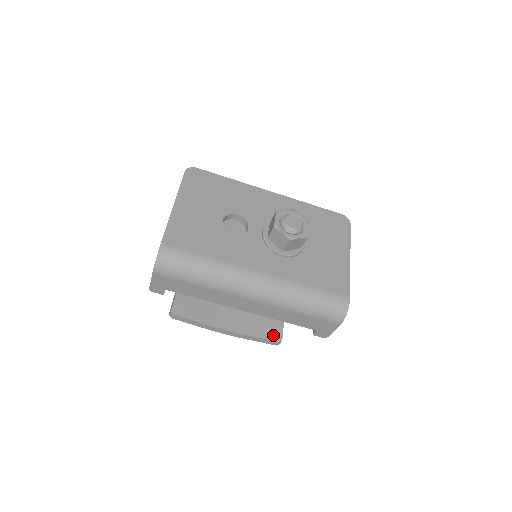
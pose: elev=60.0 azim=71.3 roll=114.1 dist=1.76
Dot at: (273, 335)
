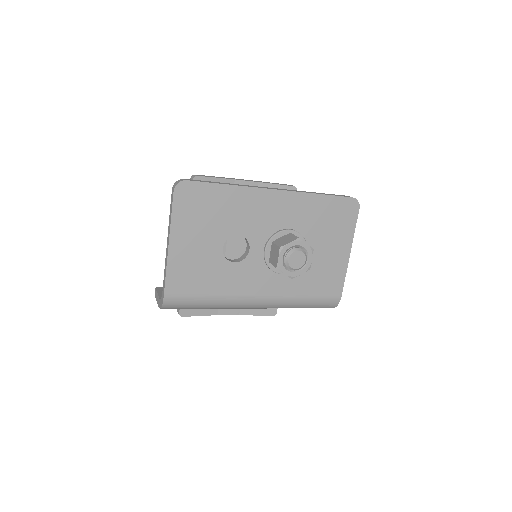
Dot at: (269, 311)
